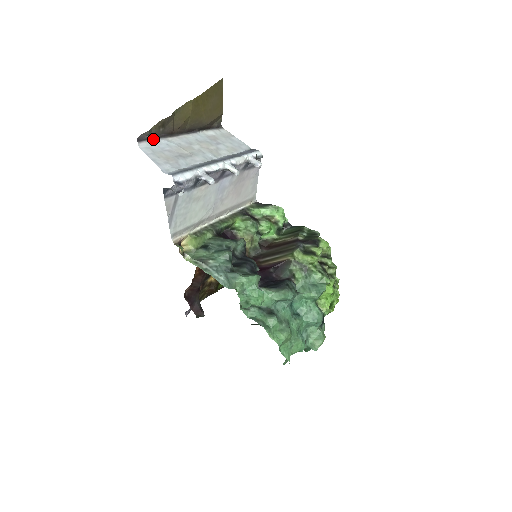
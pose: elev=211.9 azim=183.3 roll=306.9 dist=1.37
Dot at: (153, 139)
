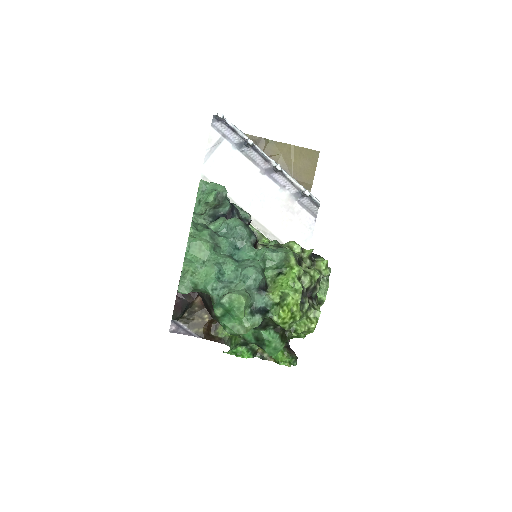
Dot at: occluded
